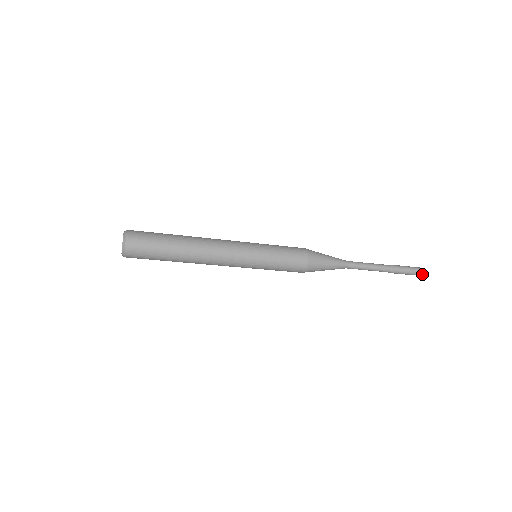
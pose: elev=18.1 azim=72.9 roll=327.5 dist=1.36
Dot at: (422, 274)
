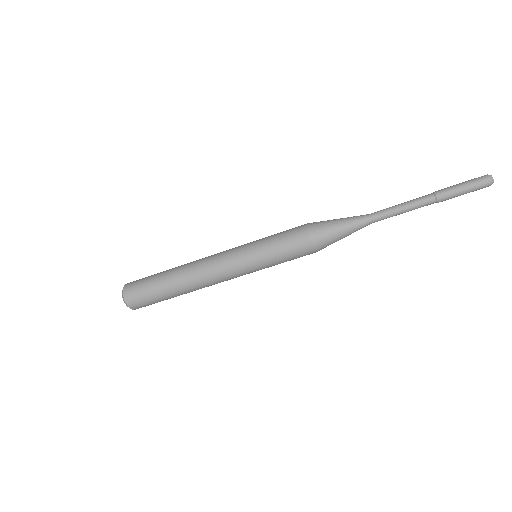
Dot at: (488, 176)
